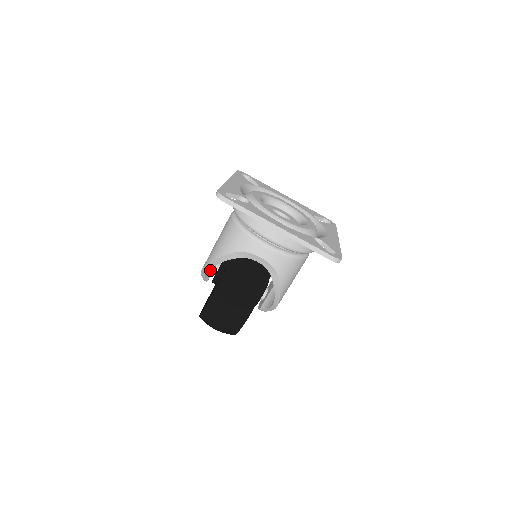
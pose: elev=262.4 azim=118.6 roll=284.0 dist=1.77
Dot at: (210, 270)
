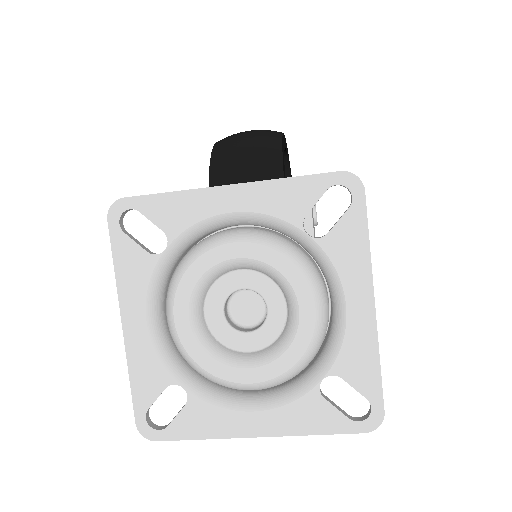
Dot at: occluded
